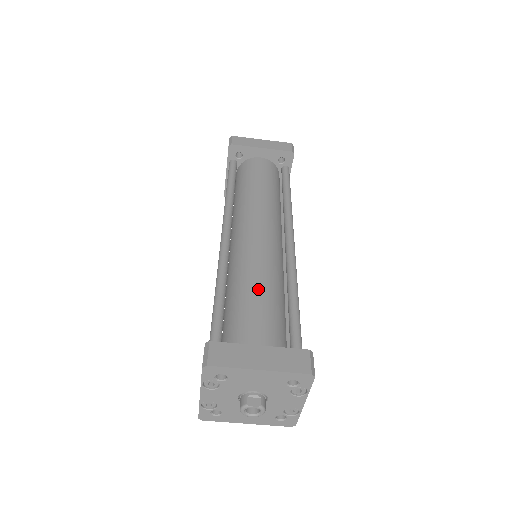
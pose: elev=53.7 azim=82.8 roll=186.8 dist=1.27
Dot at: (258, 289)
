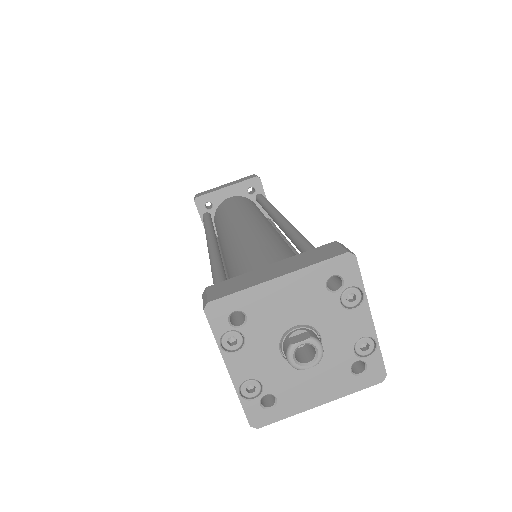
Dot at: (258, 250)
